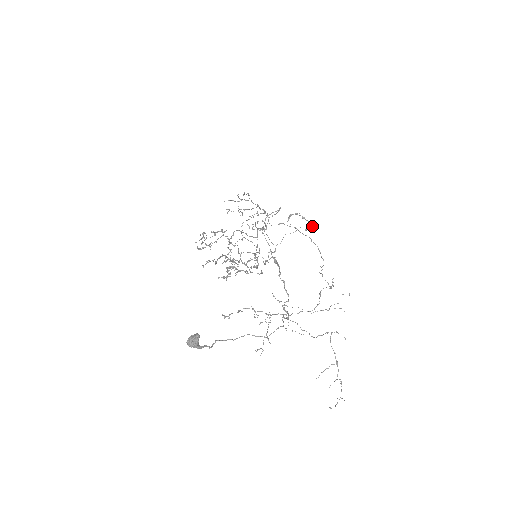
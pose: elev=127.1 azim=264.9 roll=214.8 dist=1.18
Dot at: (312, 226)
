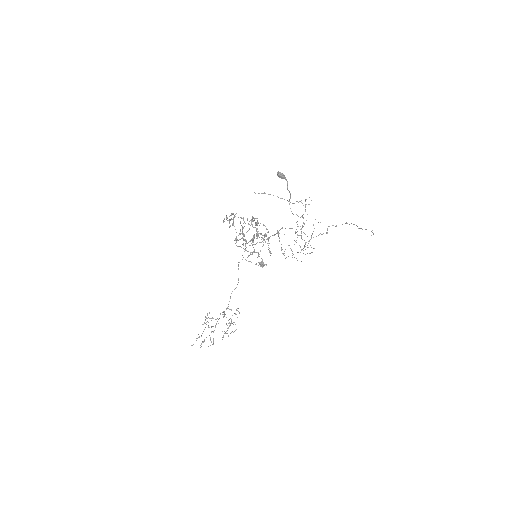
Dot at: (265, 226)
